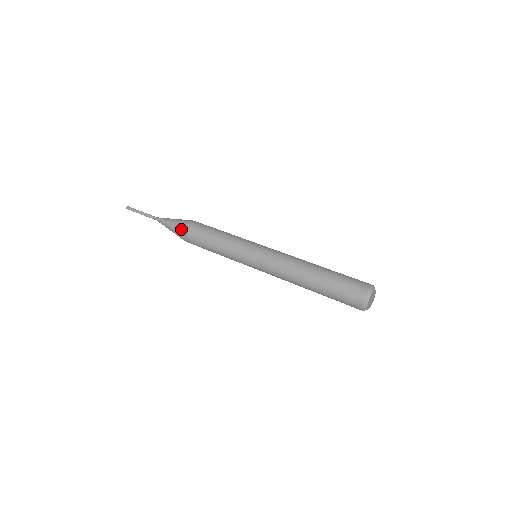
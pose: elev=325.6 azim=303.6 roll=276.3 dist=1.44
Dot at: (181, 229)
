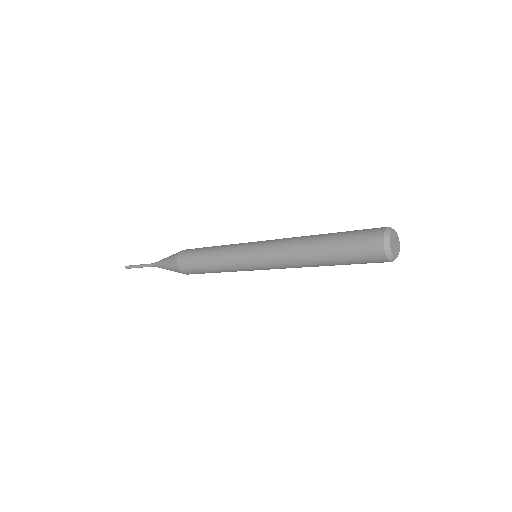
Dot at: (175, 261)
